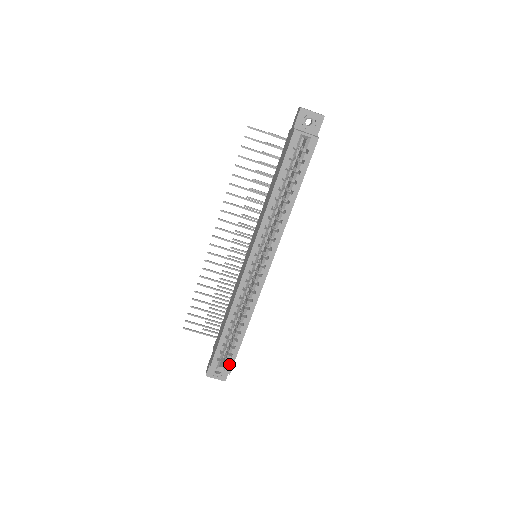
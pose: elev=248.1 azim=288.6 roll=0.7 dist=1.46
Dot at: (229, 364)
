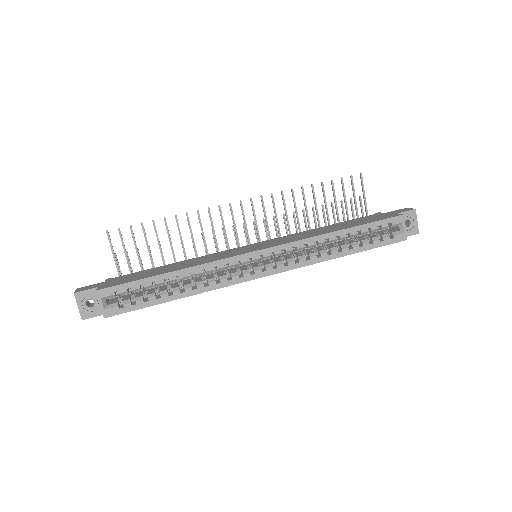
Dot at: (119, 308)
